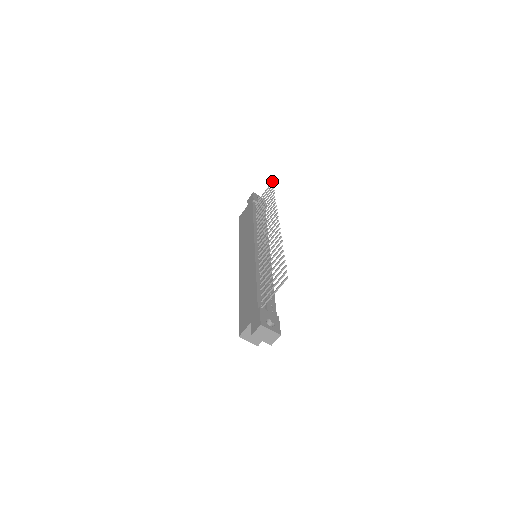
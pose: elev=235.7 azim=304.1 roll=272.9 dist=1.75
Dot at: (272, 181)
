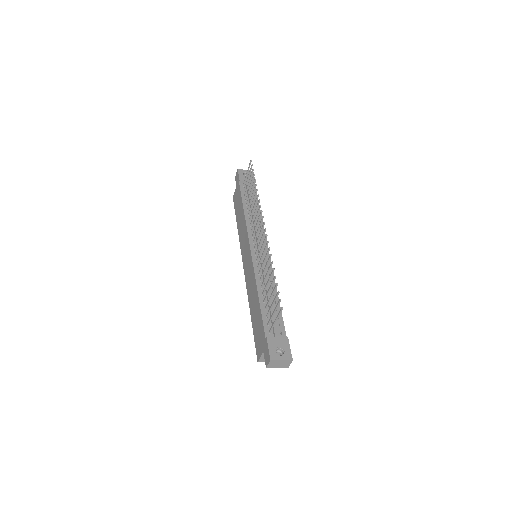
Dot at: (250, 160)
